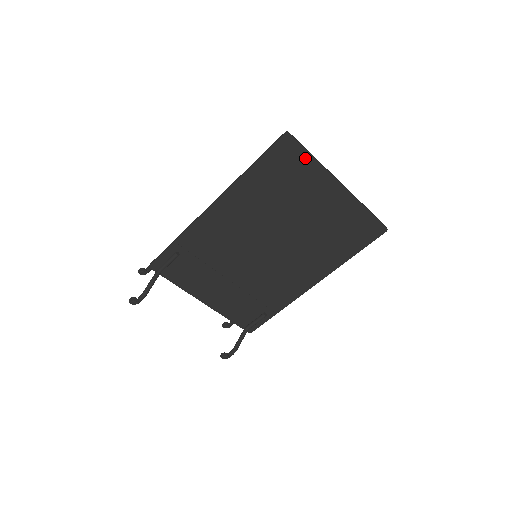
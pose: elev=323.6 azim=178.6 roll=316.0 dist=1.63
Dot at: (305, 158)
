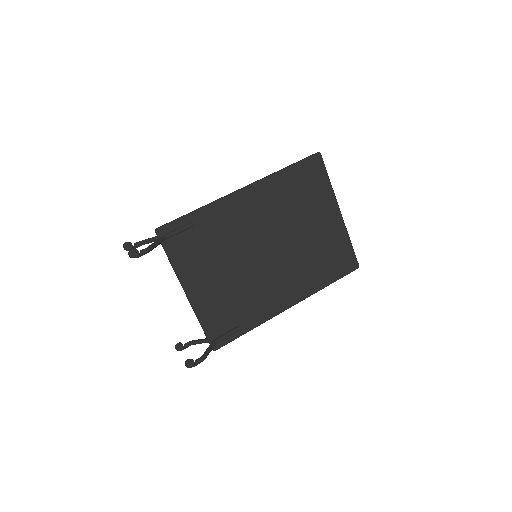
Dot at: (324, 178)
